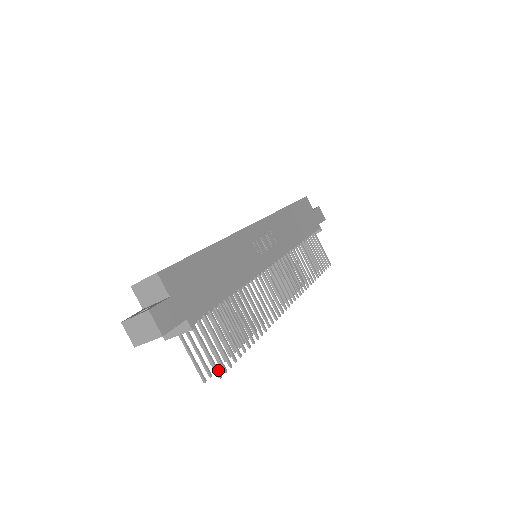
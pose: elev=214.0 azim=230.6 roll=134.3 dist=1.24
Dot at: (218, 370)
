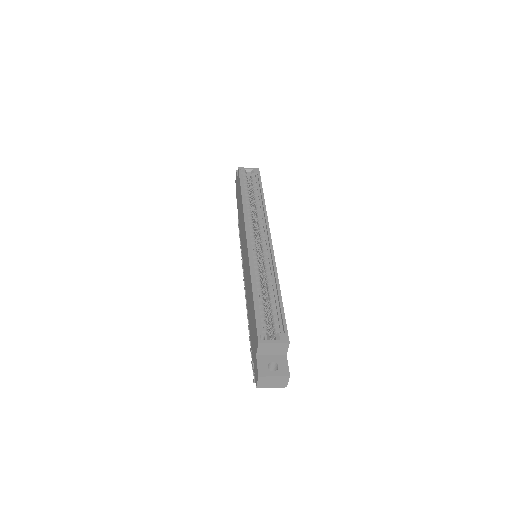
Dot at: occluded
